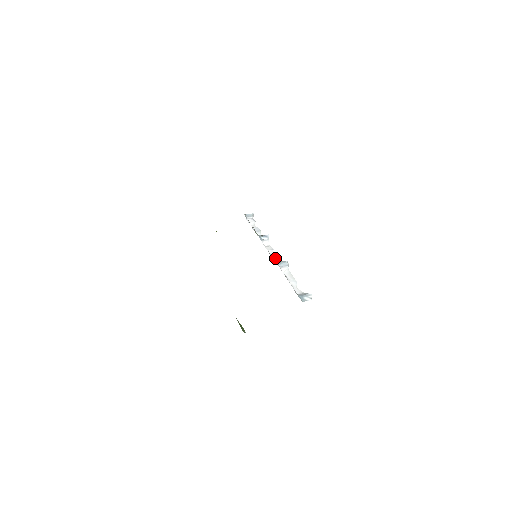
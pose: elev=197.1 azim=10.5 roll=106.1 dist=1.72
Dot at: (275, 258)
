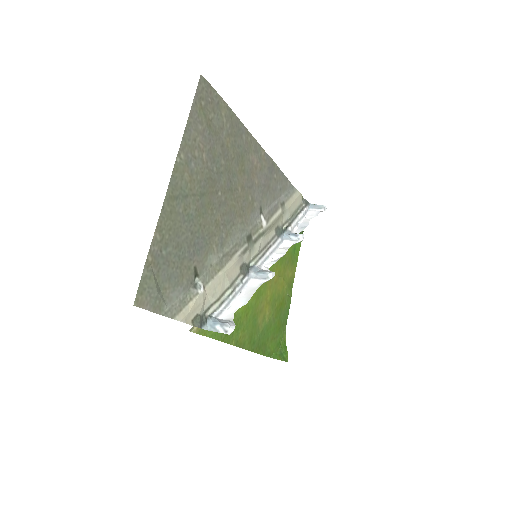
Dot at: (269, 265)
